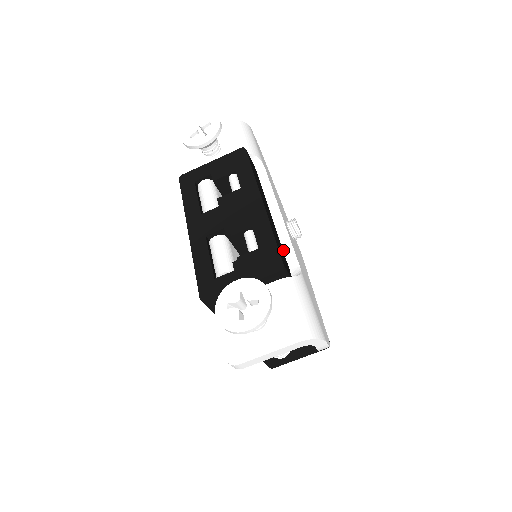
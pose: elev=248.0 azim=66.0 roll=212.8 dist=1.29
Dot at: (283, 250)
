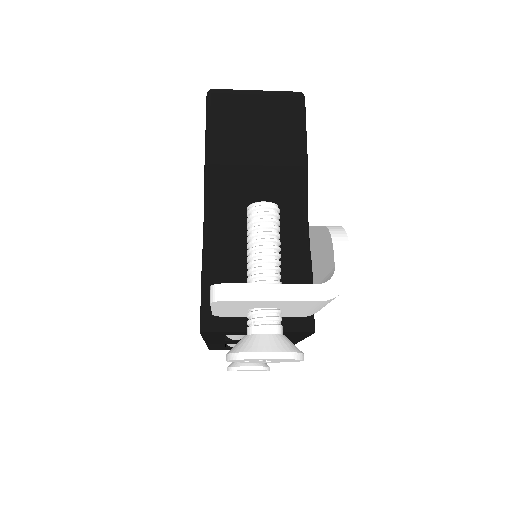
Dot at: occluded
